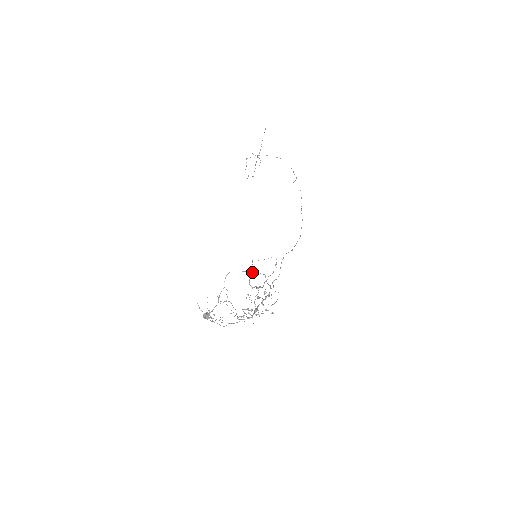
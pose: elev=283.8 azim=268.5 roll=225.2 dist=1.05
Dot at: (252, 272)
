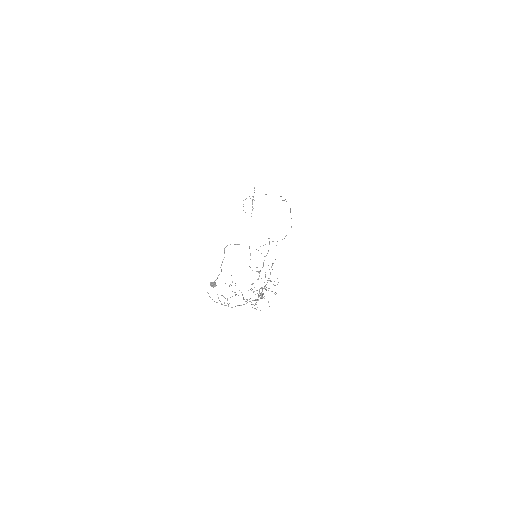
Dot at: occluded
